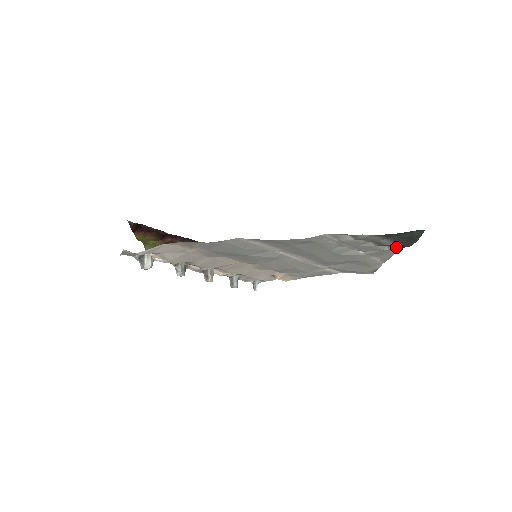
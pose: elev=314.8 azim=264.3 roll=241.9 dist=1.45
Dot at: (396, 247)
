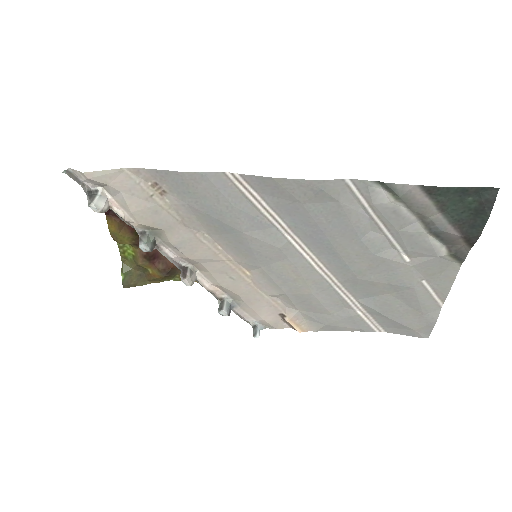
Dot at: (458, 247)
